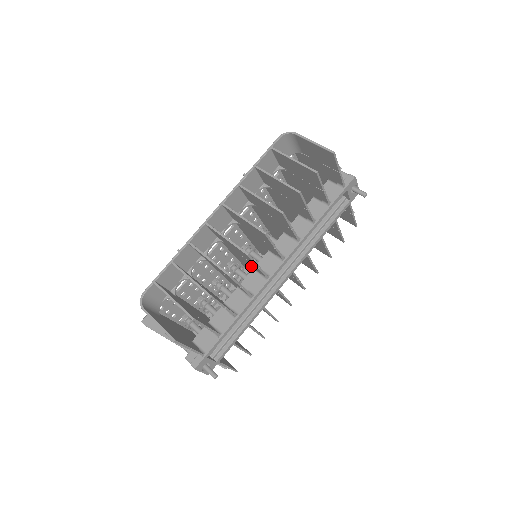
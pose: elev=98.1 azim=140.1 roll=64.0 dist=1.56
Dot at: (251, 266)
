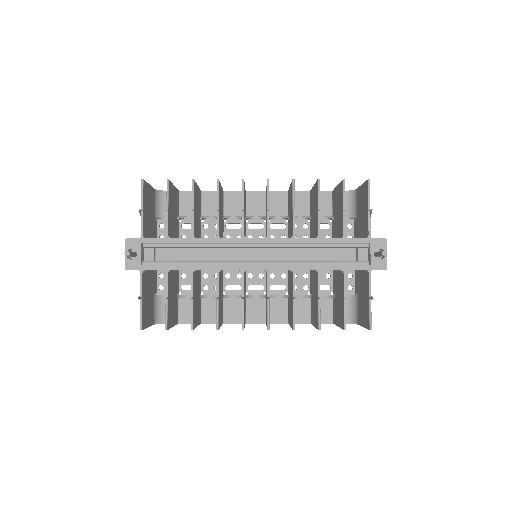
Dot at: occluded
